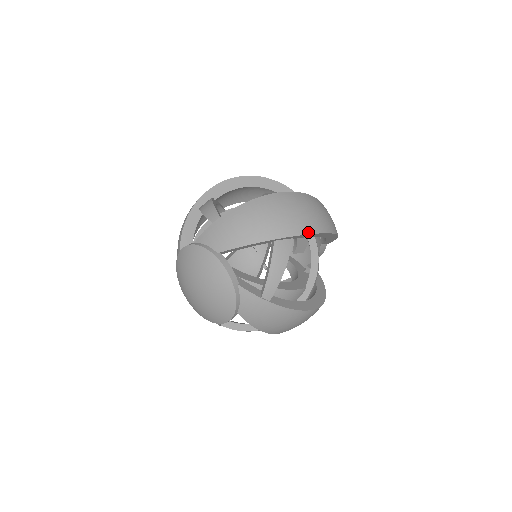
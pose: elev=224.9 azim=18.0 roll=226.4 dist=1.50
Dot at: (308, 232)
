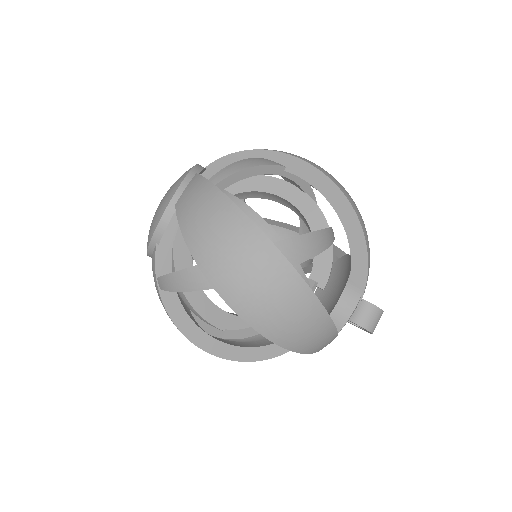
Dot at: (304, 160)
